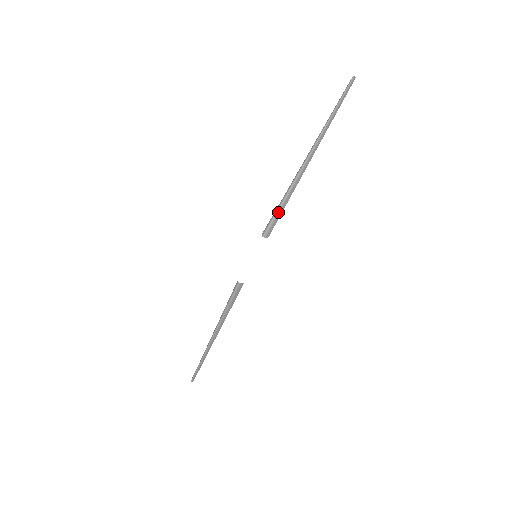
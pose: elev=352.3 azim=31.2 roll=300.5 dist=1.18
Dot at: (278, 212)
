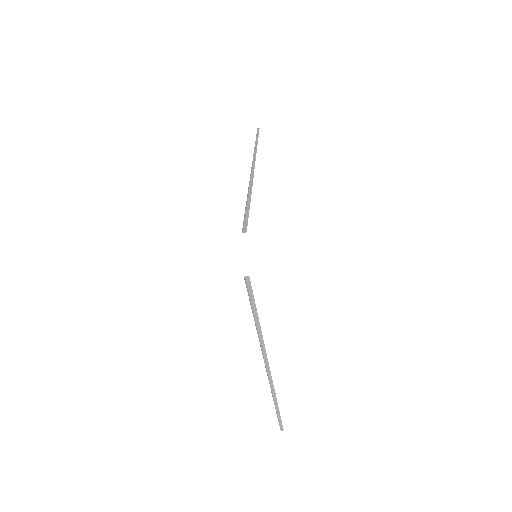
Dot at: (245, 214)
